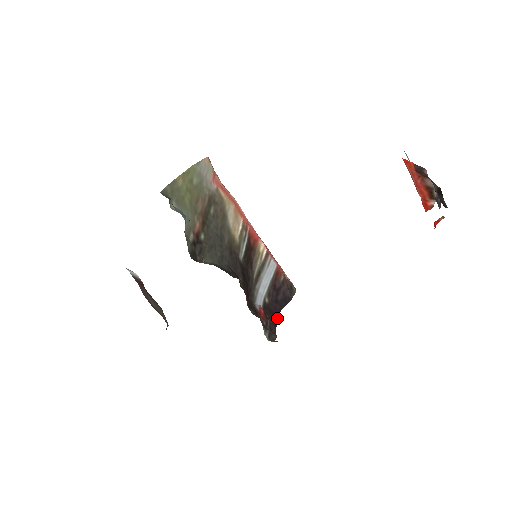
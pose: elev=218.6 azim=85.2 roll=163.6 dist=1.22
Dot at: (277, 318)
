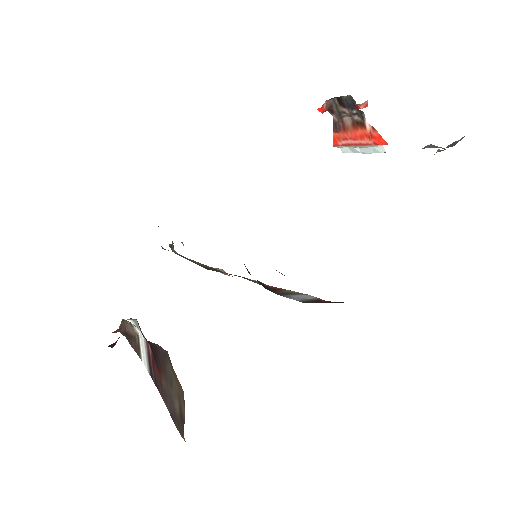
Dot at: occluded
